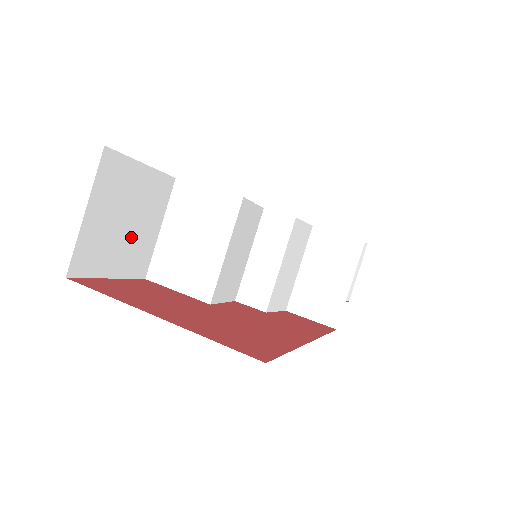
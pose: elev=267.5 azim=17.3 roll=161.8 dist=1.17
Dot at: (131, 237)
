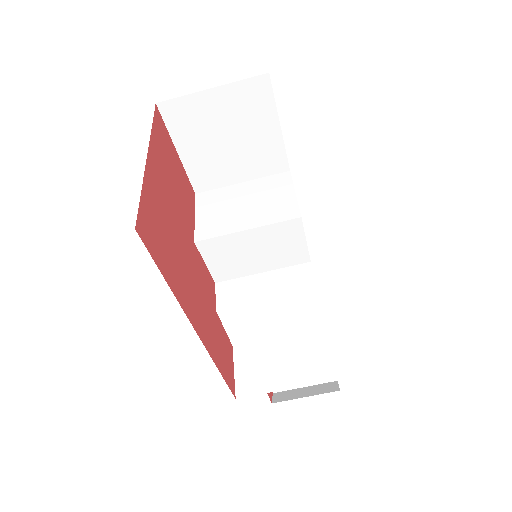
Dot at: (219, 153)
